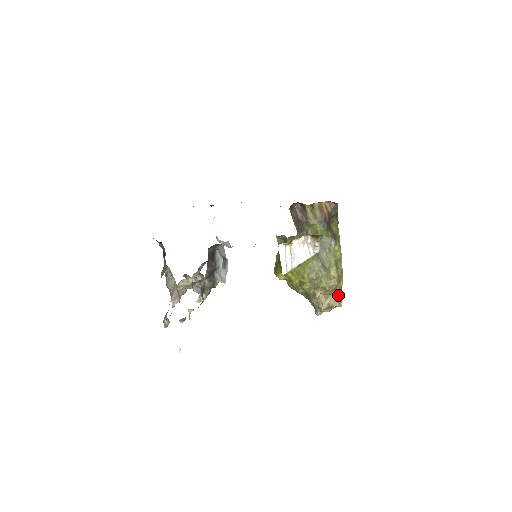
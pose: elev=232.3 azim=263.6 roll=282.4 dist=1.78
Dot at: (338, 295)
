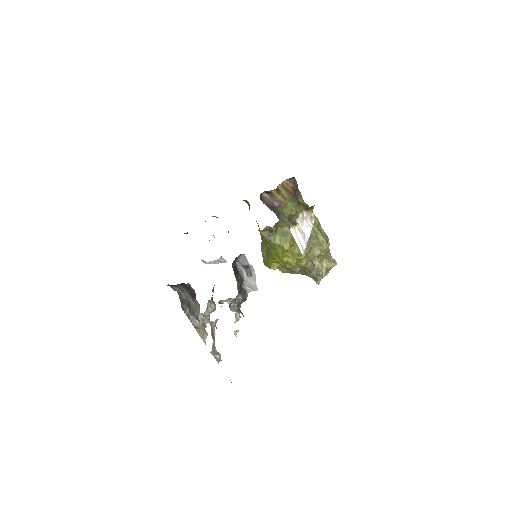
Dot at: (330, 256)
